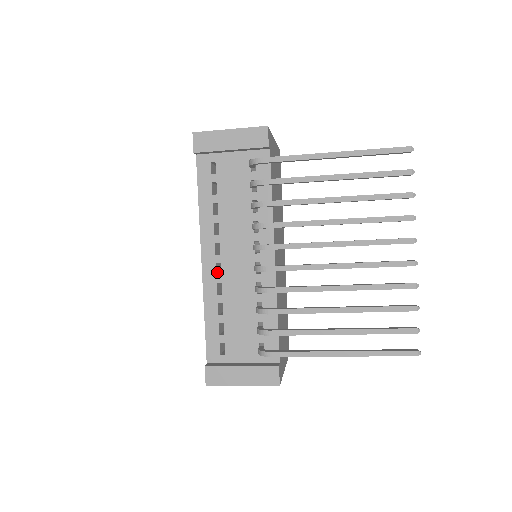
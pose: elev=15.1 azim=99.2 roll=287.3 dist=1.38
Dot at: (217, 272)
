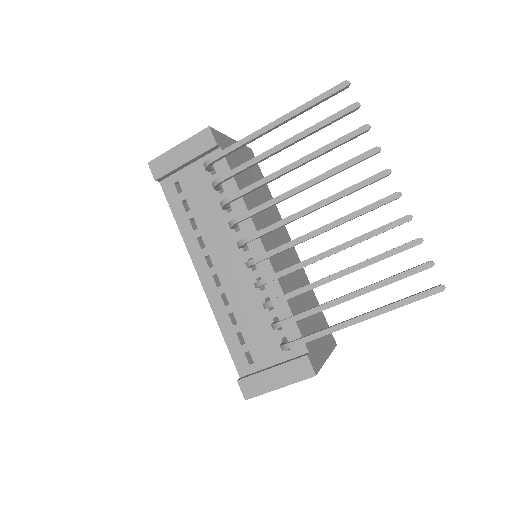
Dot at: (218, 284)
